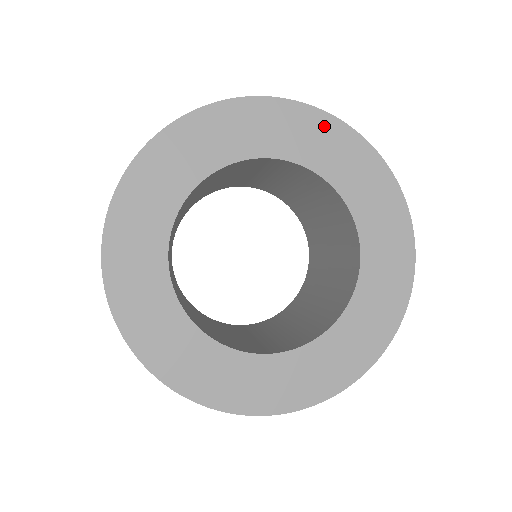
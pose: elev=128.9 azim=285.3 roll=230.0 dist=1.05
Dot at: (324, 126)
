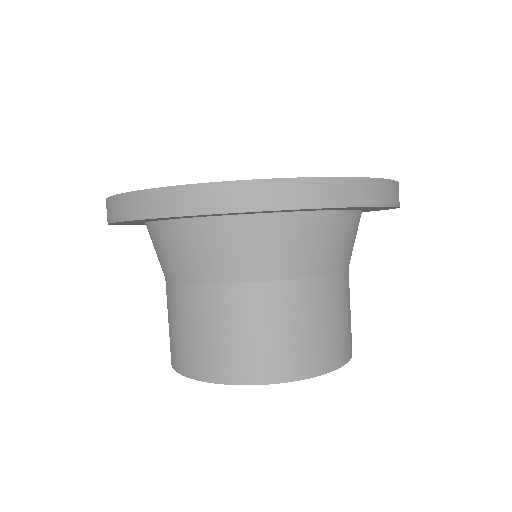
Dot at: occluded
